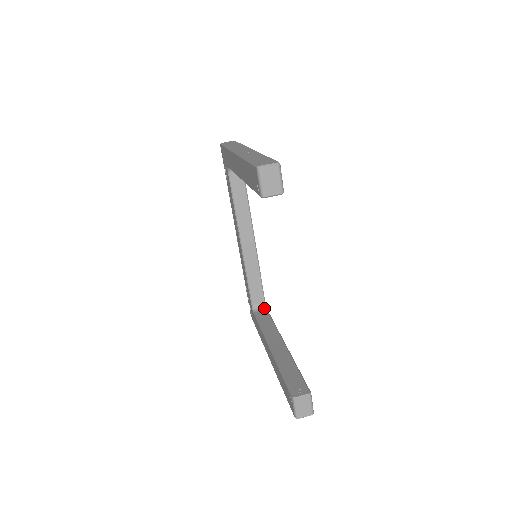
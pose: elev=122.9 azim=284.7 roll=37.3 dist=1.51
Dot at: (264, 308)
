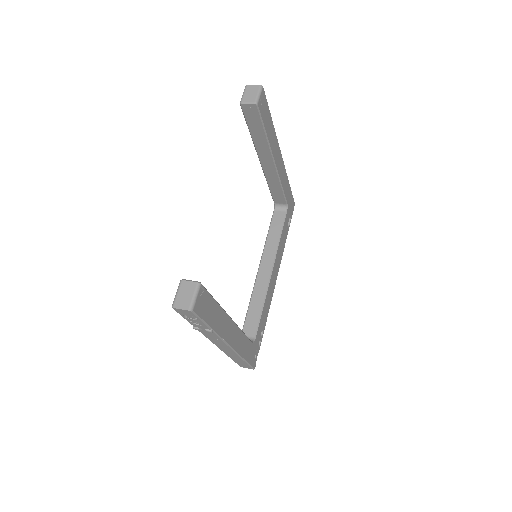
Dot at: occluded
